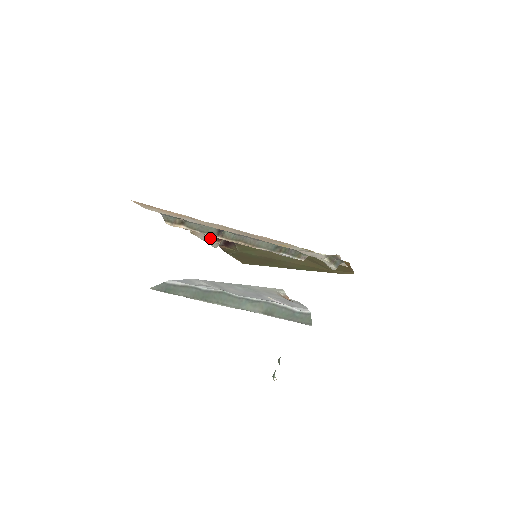
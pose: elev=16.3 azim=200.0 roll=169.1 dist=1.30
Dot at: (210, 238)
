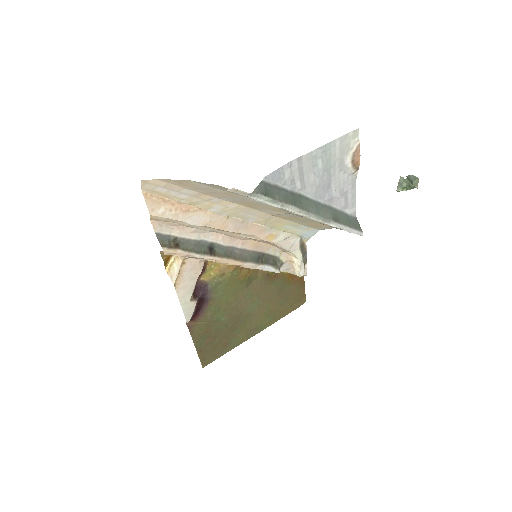
Dot at: (192, 287)
